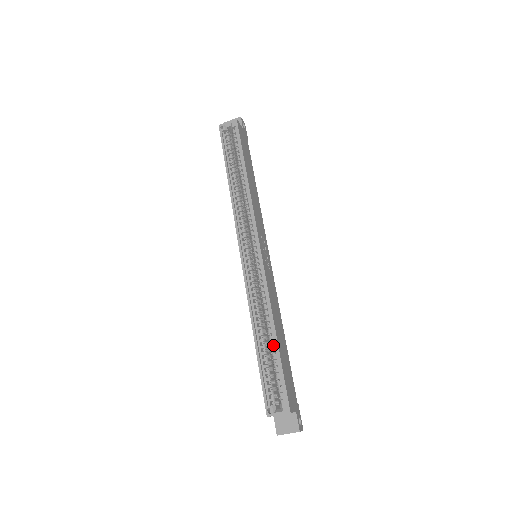
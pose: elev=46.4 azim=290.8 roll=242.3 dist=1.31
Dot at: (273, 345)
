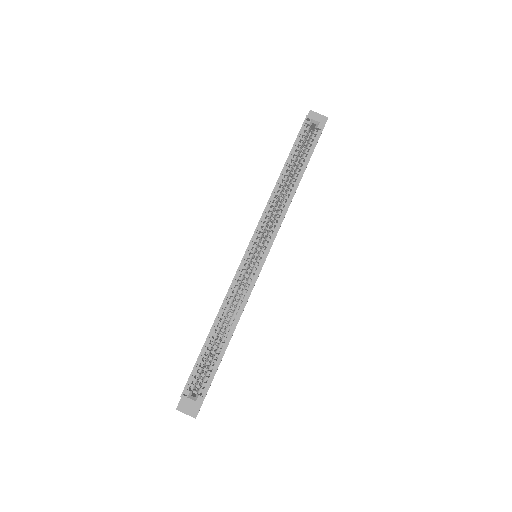
Dot at: occluded
